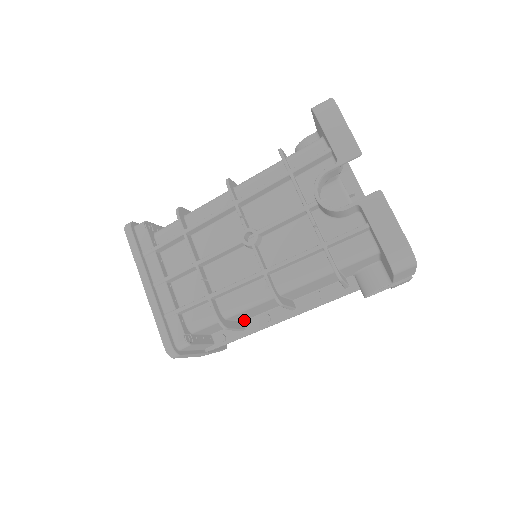
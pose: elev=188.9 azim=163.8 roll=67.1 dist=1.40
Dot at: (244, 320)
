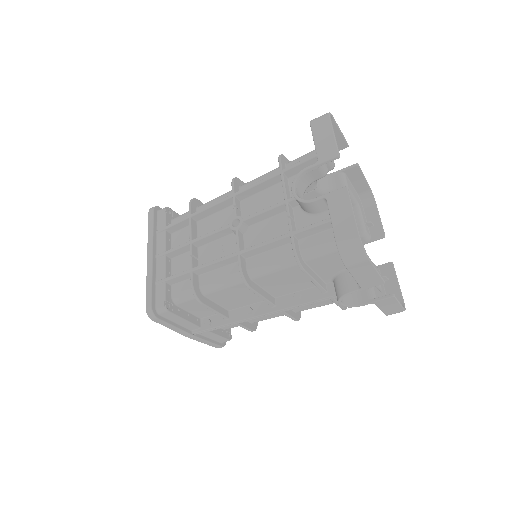
Dot at: (230, 310)
